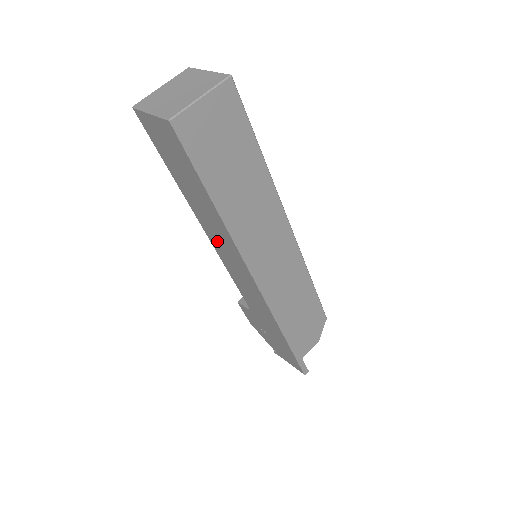
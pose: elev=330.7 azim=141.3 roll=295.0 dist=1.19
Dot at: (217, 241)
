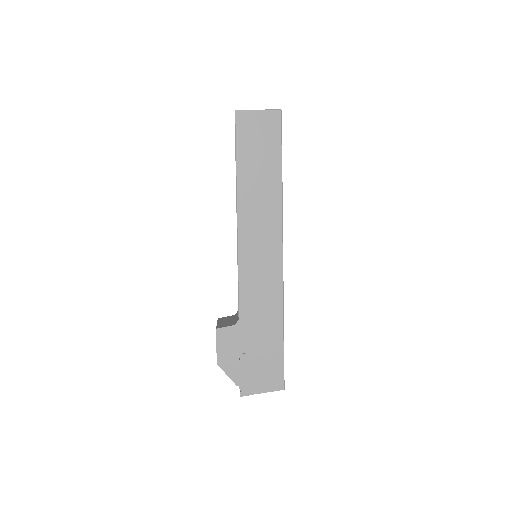
Dot at: (252, 223)
